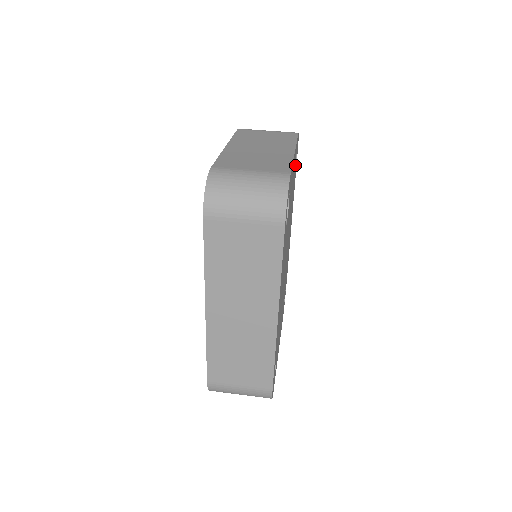
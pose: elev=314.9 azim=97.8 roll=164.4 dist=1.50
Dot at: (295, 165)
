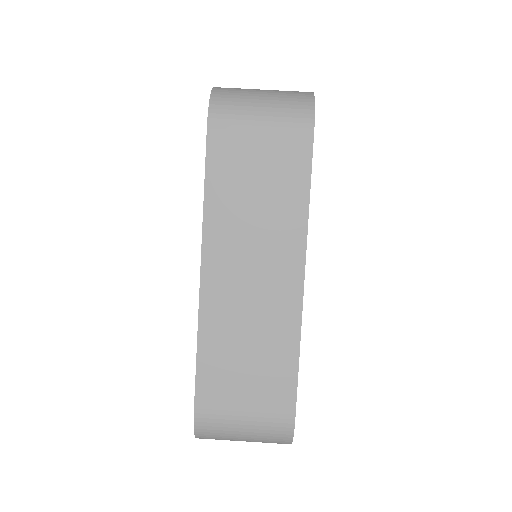
Dot at: occluded
